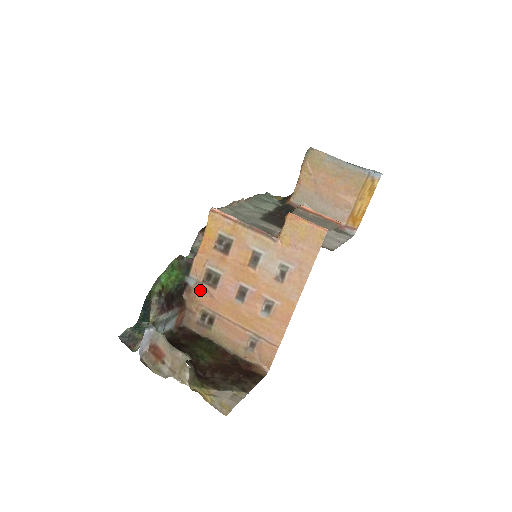
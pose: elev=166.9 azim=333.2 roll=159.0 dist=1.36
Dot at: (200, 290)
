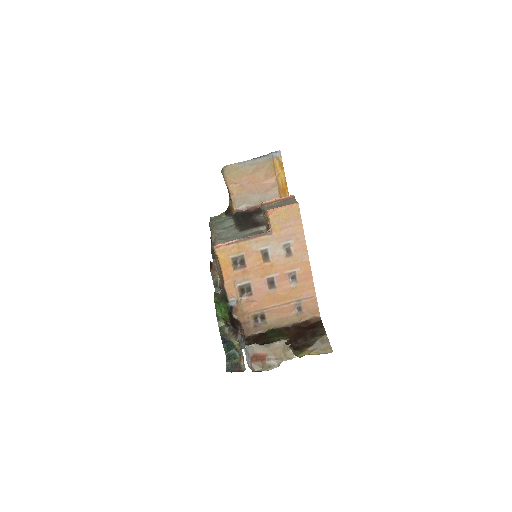
Dot at: (243, 304)
